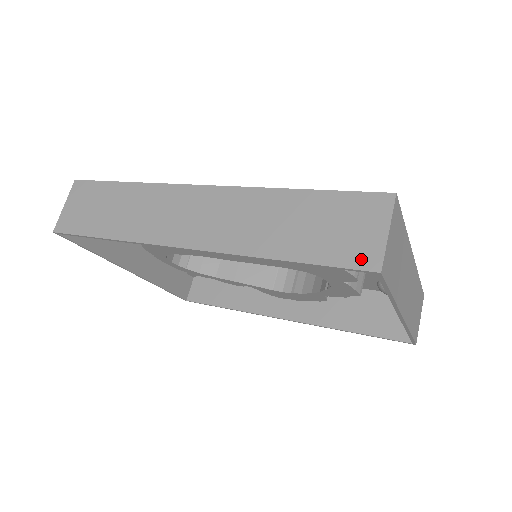
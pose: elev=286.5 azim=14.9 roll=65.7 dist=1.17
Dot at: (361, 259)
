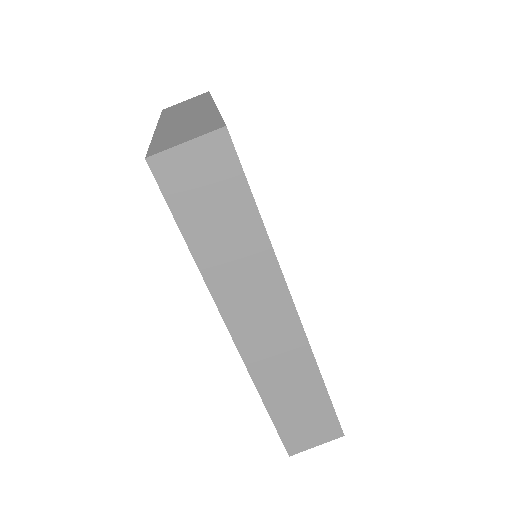
Dot at: (292, 445)
